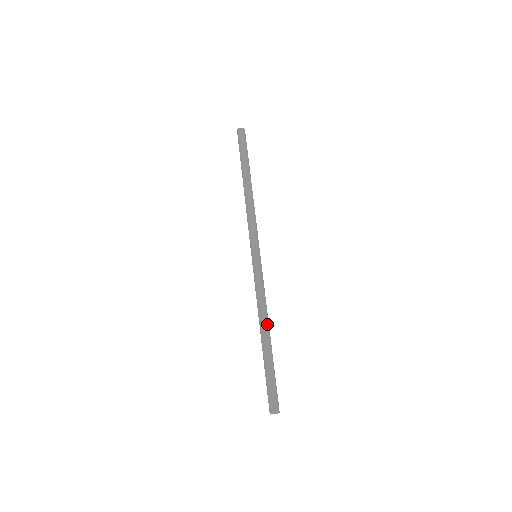
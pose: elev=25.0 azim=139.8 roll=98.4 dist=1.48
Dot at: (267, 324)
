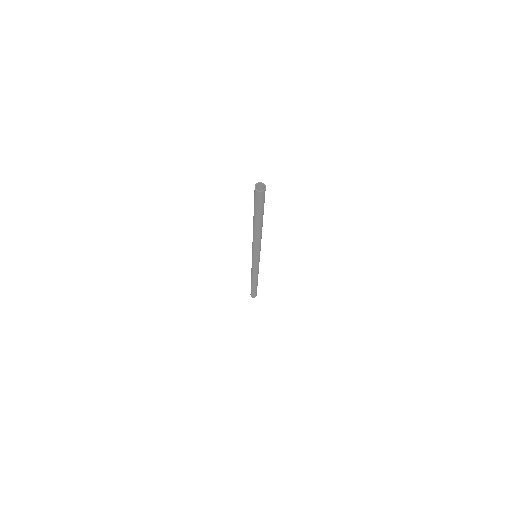
Dot at: occluded
